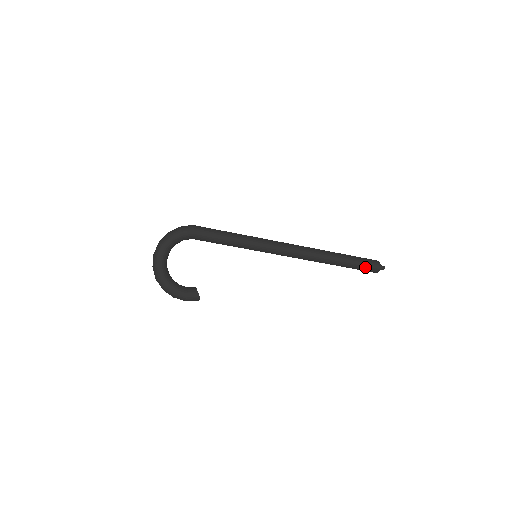
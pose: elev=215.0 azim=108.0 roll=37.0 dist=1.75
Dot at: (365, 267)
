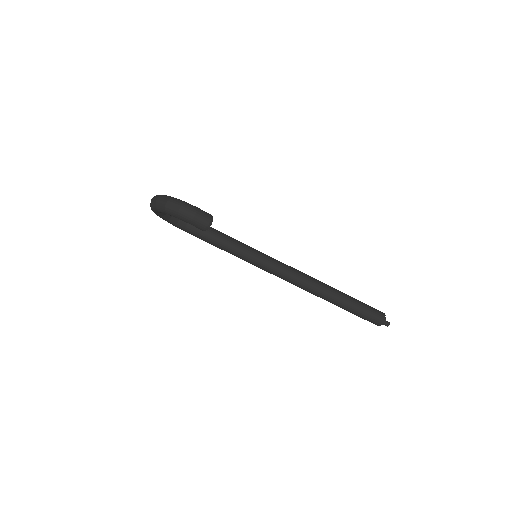
Dot at: (369, 306)
